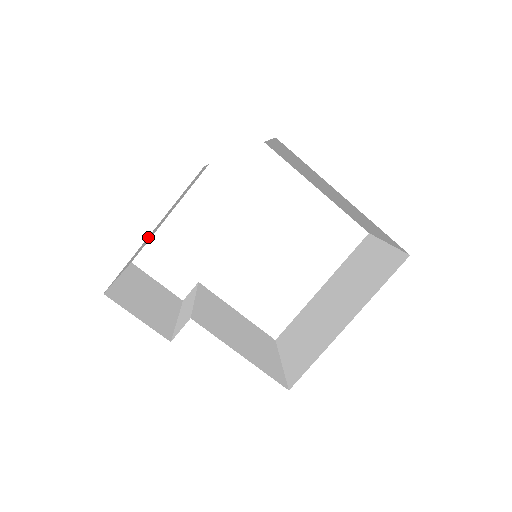
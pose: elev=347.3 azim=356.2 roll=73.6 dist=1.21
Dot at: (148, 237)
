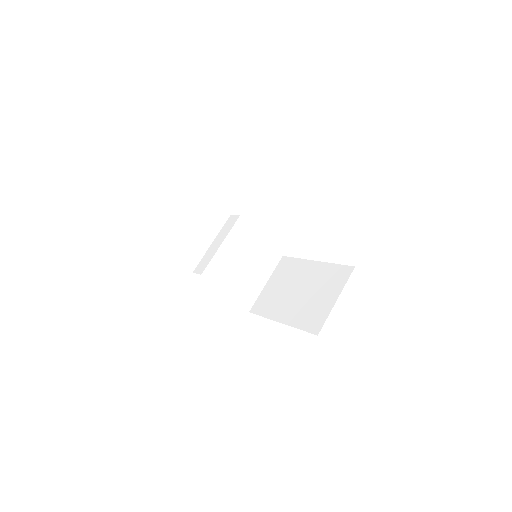
Dot at: occluded
